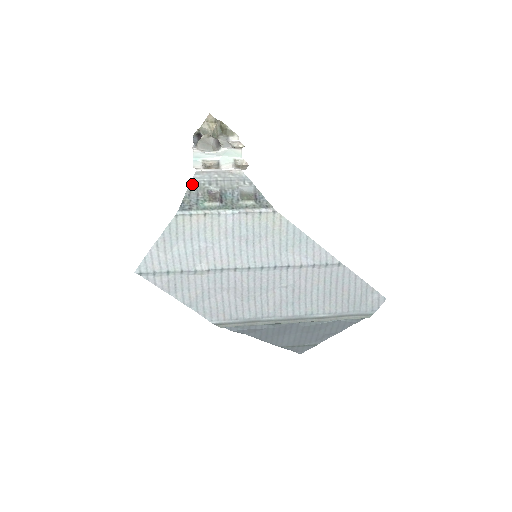
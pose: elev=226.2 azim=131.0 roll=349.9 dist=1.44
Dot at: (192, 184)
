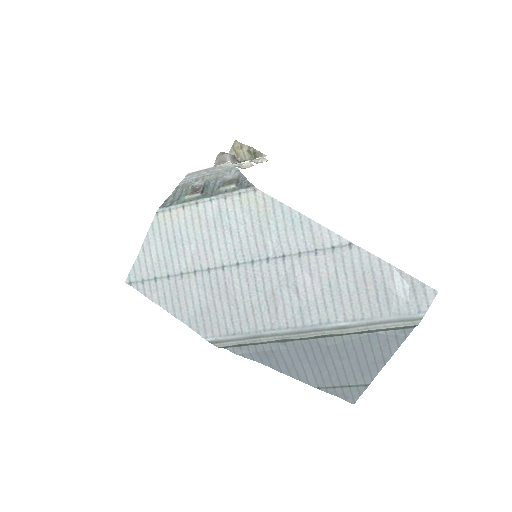
Dot at: (180, 185)
